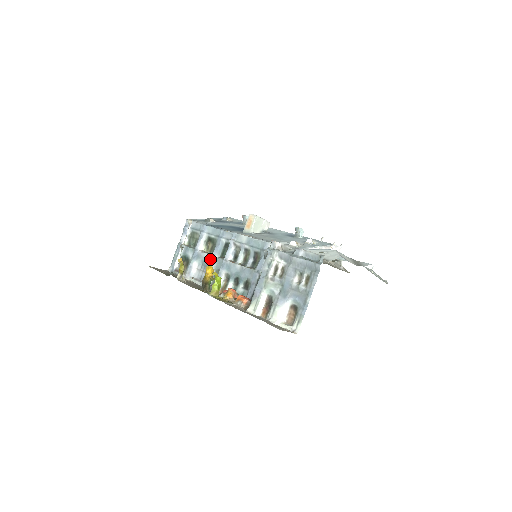
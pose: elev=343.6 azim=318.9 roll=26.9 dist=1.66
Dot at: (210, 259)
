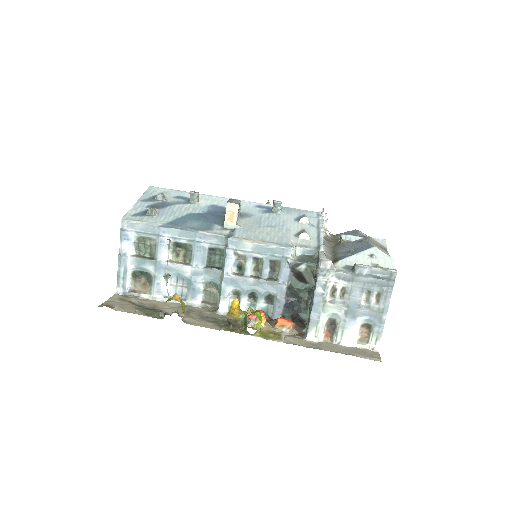
Dot at: (191, 271)
